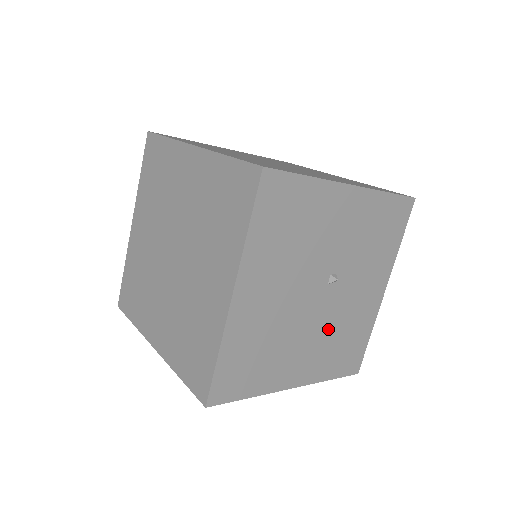
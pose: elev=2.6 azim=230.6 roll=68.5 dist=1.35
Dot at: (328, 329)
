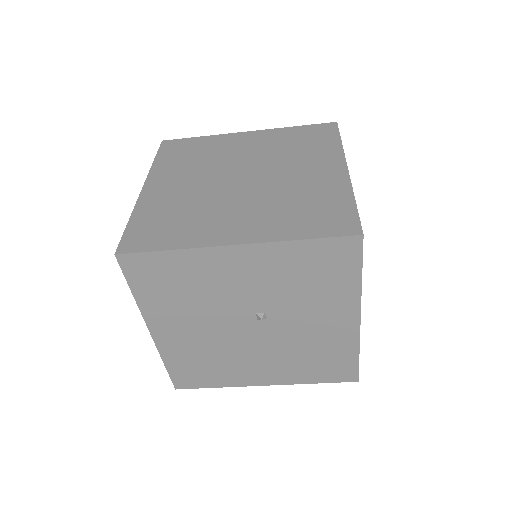
Dot at: (284, 350)
